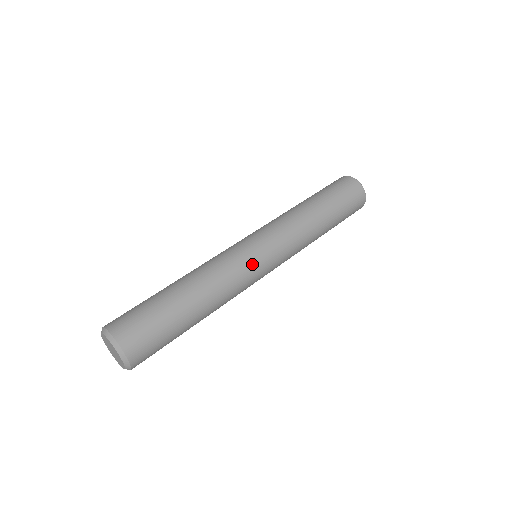
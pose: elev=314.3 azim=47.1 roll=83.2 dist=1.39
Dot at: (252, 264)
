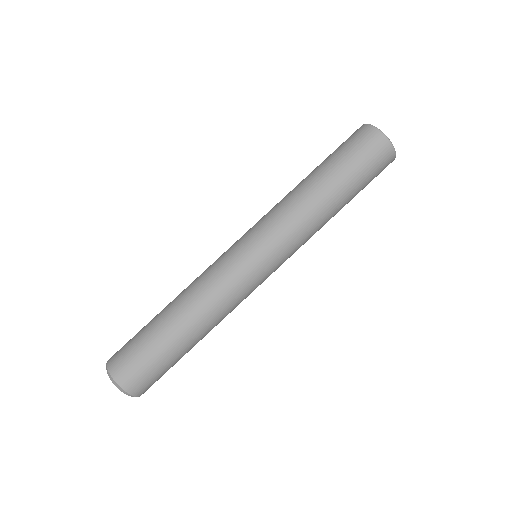
Dot at: (239, 270)
